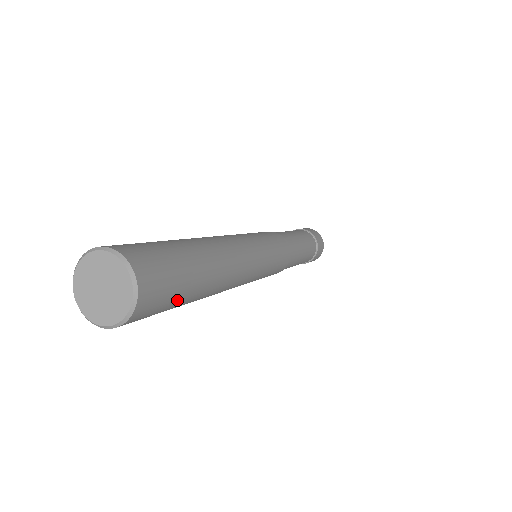
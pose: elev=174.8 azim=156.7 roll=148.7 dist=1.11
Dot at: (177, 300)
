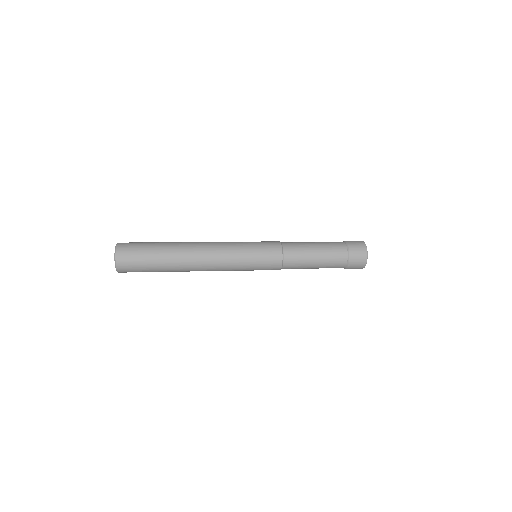
Dot at: (146, 261)
